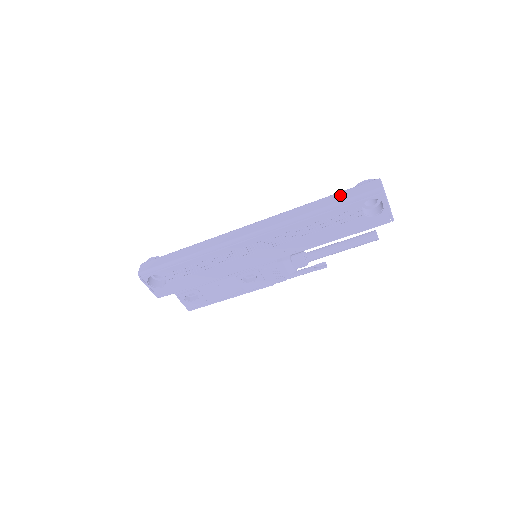
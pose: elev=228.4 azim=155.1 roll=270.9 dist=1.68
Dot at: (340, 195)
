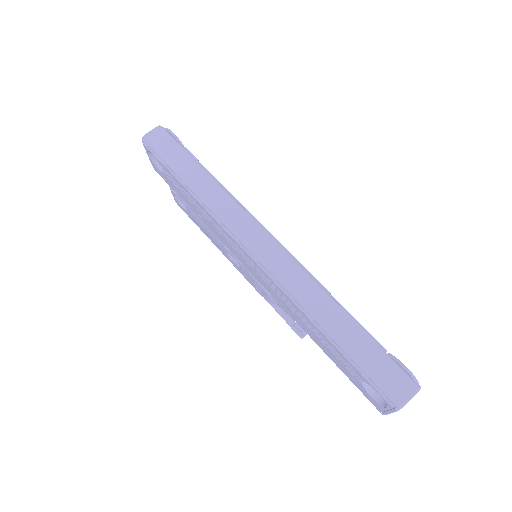
Dot at: (366, 346)
